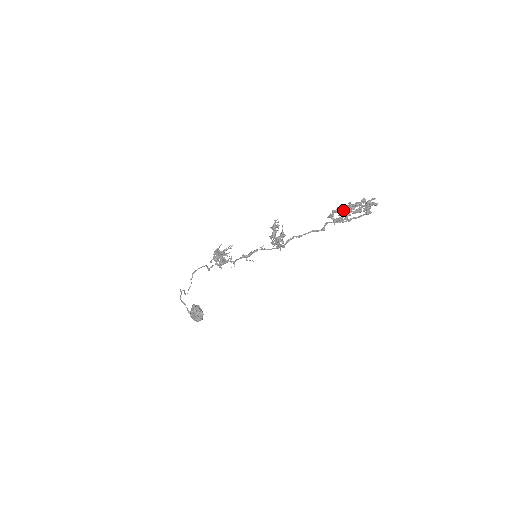
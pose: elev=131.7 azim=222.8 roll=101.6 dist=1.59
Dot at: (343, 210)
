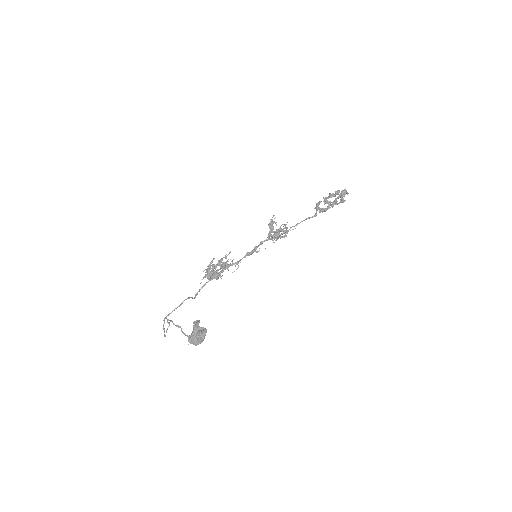
Dot at: (328, 197)
